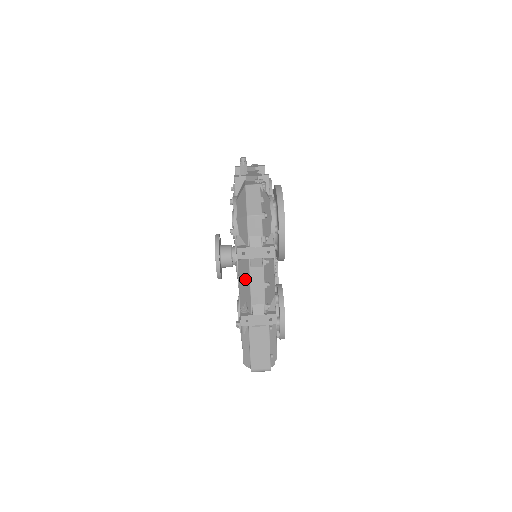
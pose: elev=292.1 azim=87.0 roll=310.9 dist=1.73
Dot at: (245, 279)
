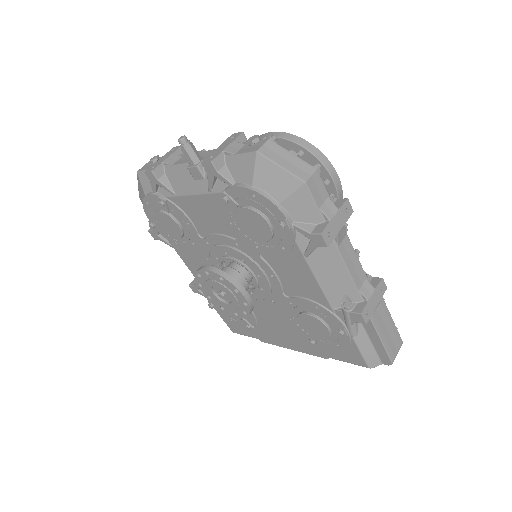
Dot at: (332, 269)
